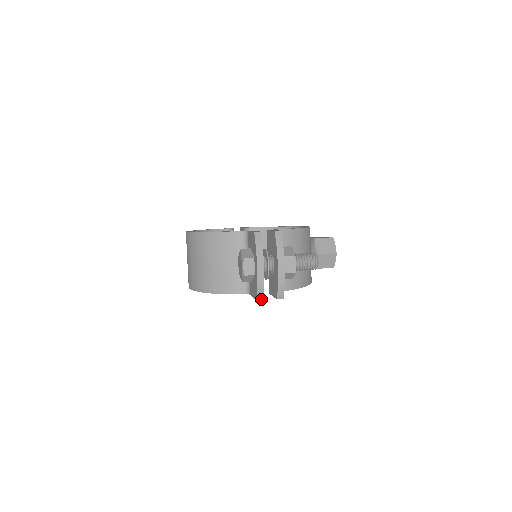
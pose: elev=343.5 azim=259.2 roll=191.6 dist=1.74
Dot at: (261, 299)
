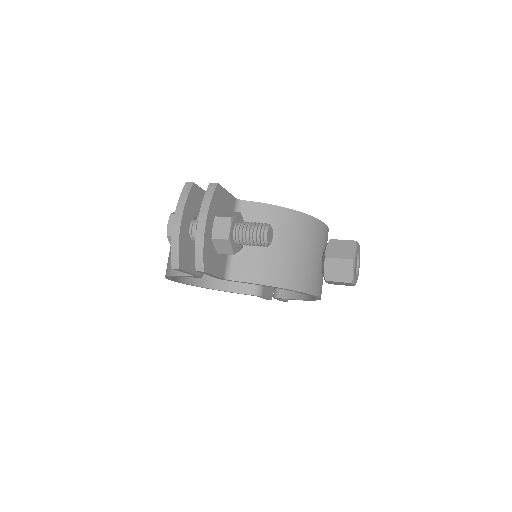
Dot at: (177, 267)
